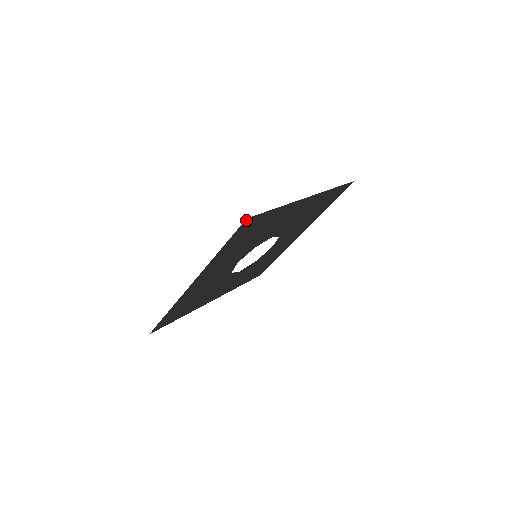
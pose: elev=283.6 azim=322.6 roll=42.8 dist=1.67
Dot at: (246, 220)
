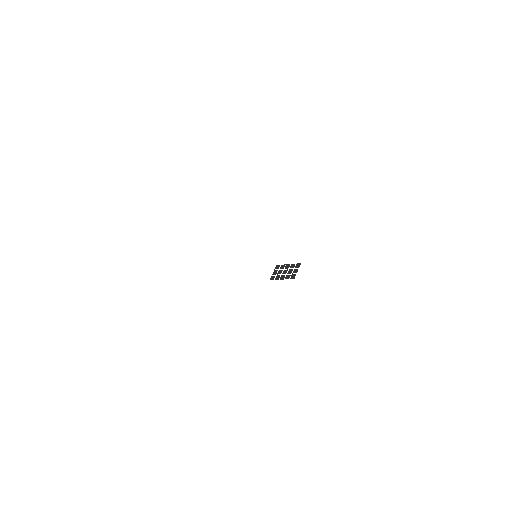
Dot at: occluded
